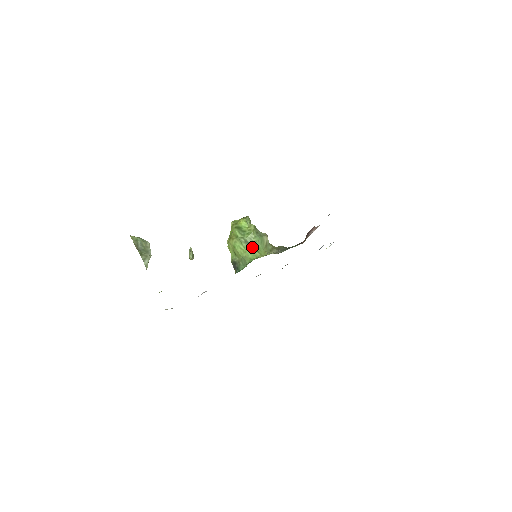
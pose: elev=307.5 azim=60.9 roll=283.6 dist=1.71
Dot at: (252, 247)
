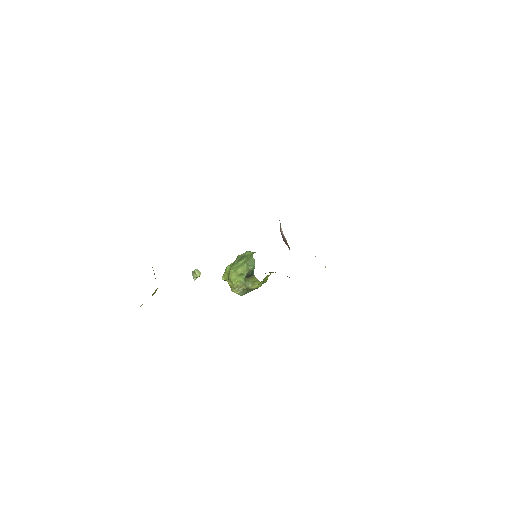
Dot at: (247, 255)
